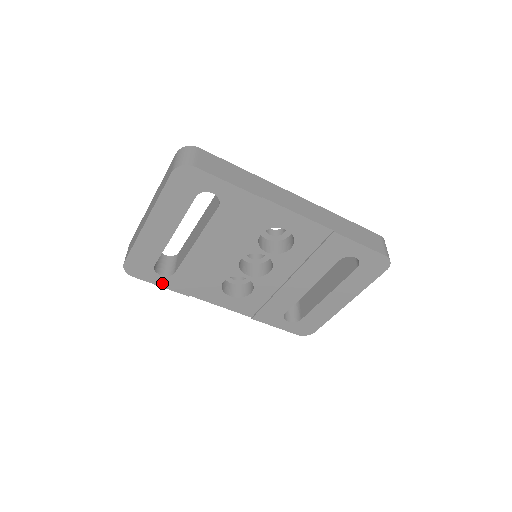
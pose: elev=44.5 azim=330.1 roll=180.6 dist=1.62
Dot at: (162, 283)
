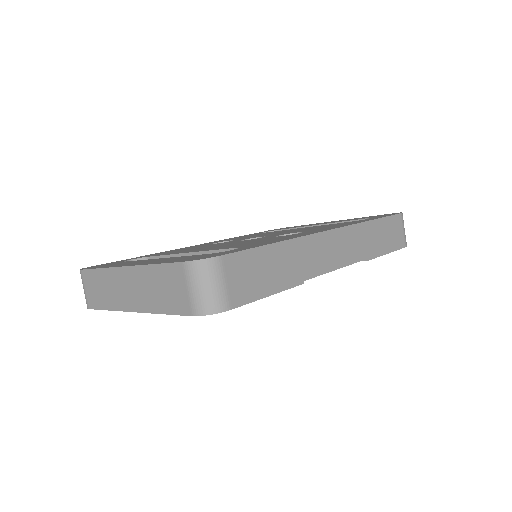
Dot at: occluded
